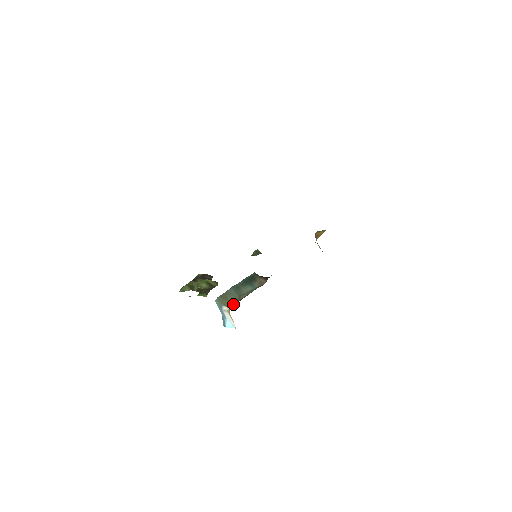
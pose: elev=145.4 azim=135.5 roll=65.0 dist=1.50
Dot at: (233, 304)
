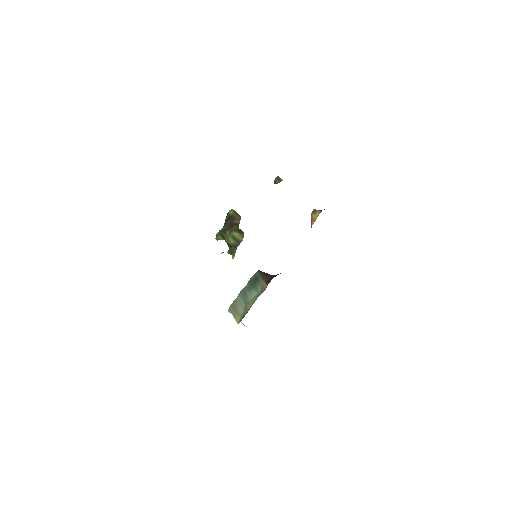
Dot at: (240, 318)
